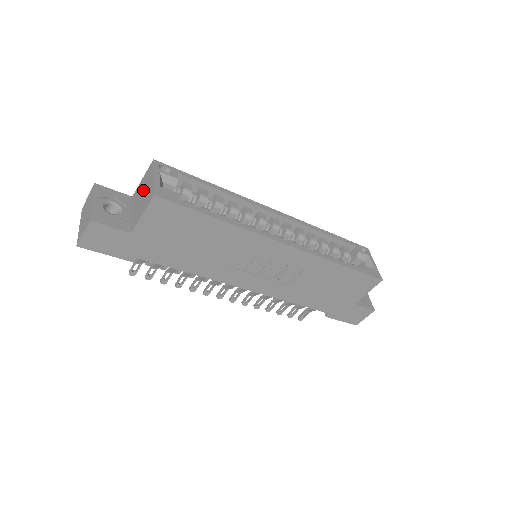
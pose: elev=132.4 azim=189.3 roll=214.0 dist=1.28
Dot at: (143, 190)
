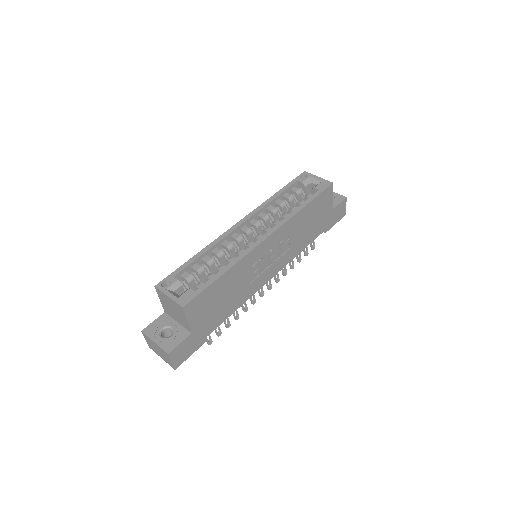
Dot at: (169, 307)
